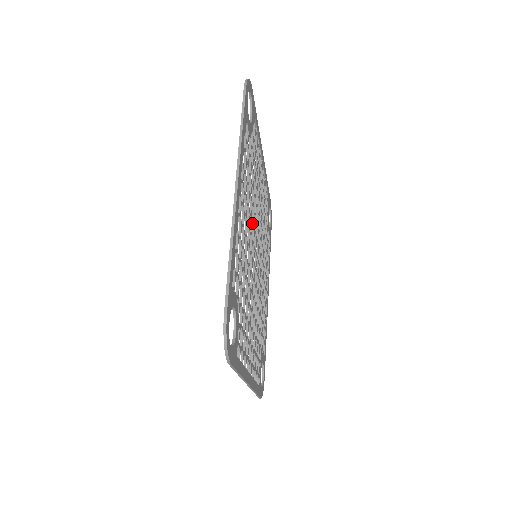
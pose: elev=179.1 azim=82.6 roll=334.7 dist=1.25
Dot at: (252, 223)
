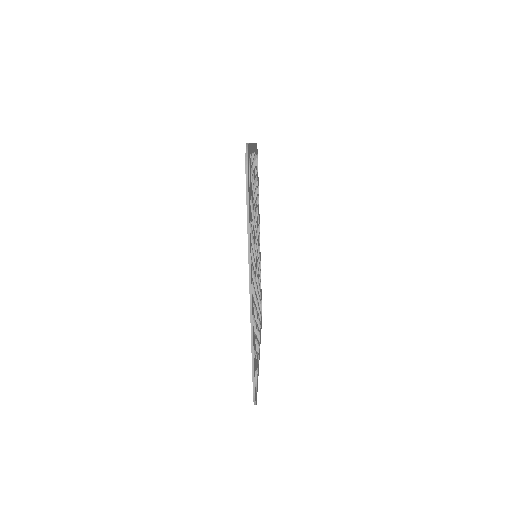
Dot at: occluded
